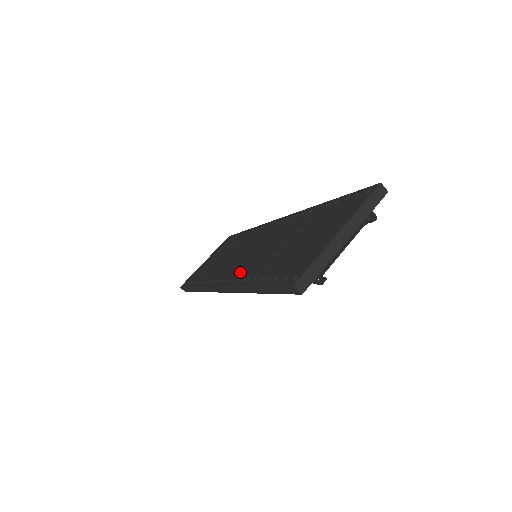
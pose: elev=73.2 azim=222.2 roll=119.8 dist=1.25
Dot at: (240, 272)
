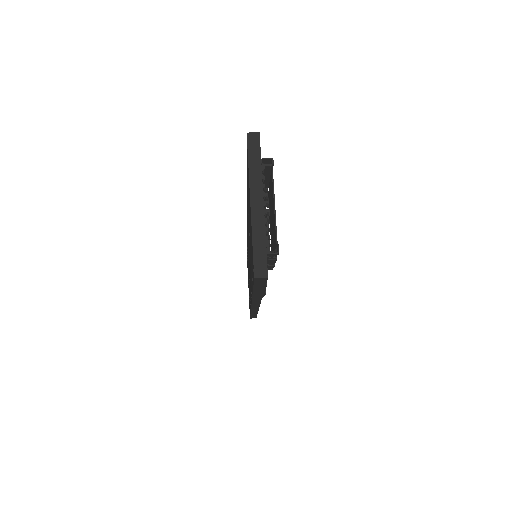
Dot at: occluded
